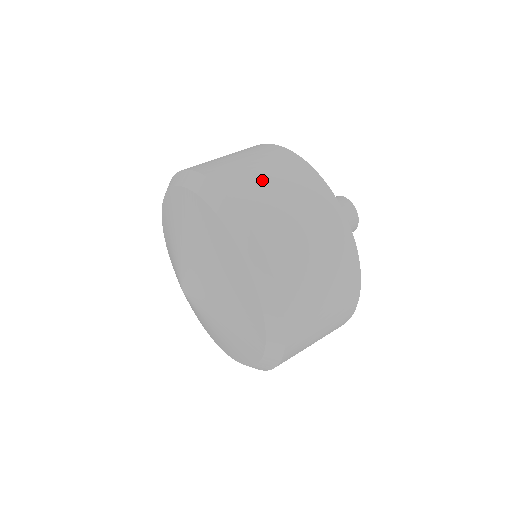
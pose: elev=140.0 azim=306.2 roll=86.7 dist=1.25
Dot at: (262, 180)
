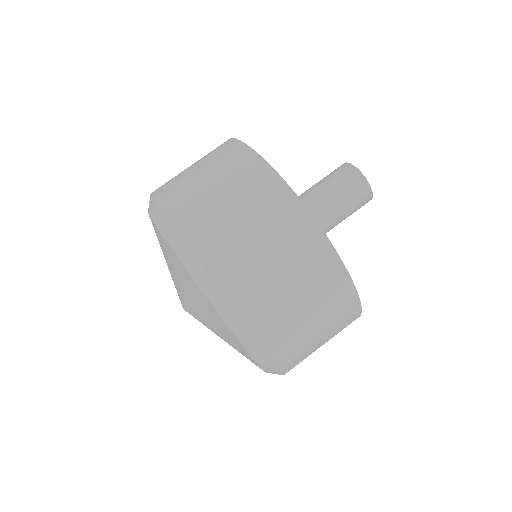
Dot at: (240, 233)
